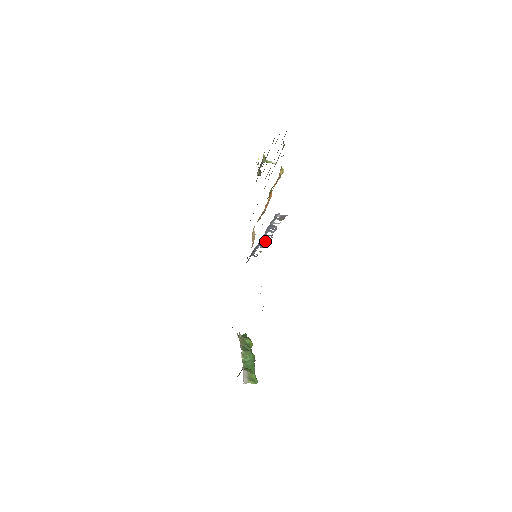
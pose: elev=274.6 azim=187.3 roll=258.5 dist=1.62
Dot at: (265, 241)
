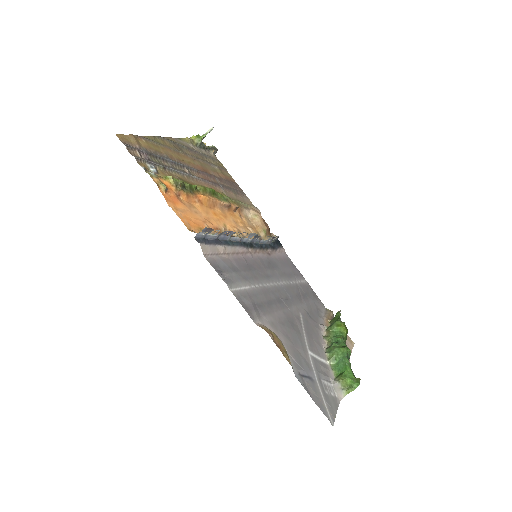
Dot at: (248, 236)
